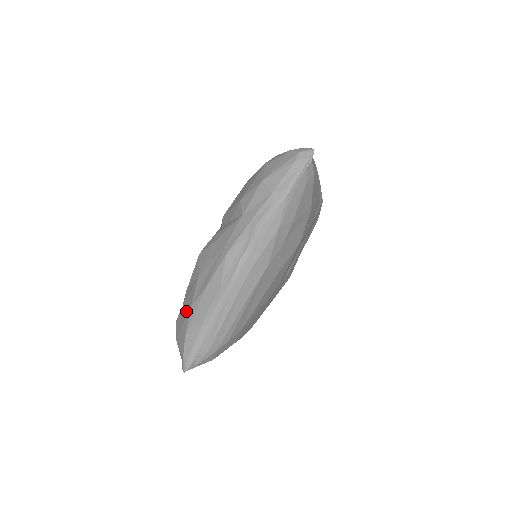
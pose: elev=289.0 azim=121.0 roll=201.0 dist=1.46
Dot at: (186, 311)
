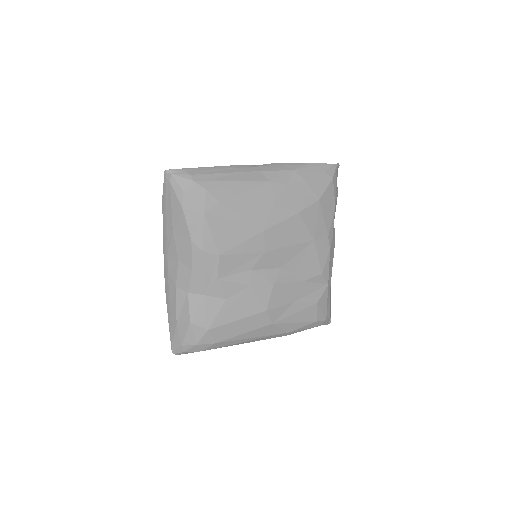
Dot at: occluded
